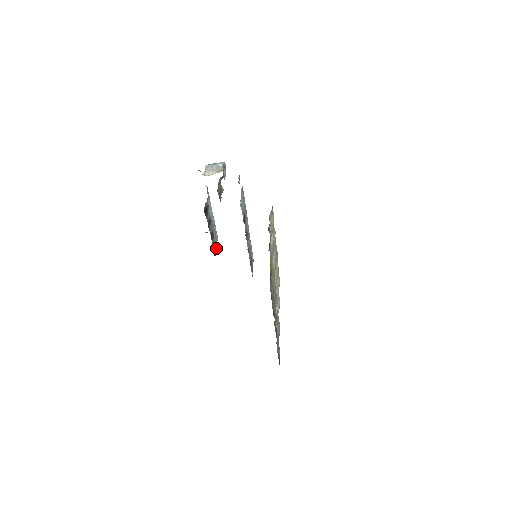
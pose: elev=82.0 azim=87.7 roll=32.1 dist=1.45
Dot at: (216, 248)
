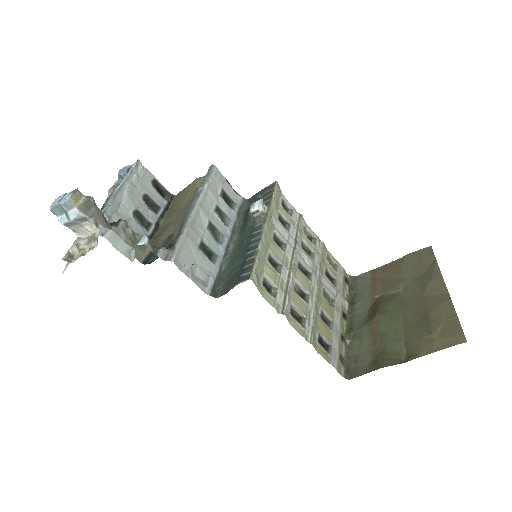
Dot at: (155, 179)
